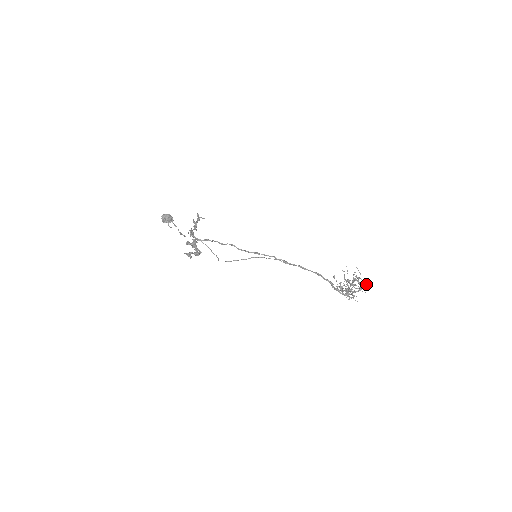
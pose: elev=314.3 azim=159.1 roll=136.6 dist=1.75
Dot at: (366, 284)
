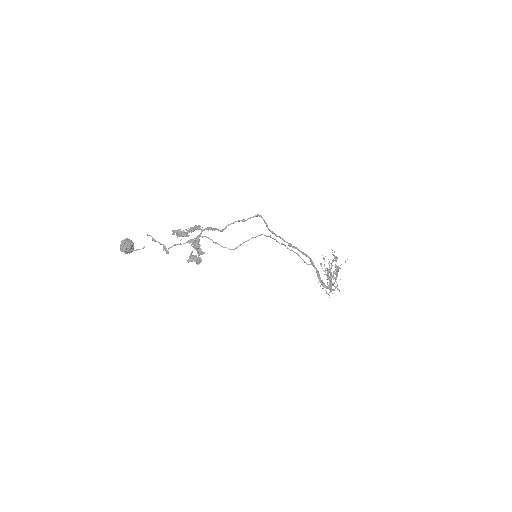
Dot at: occluded
